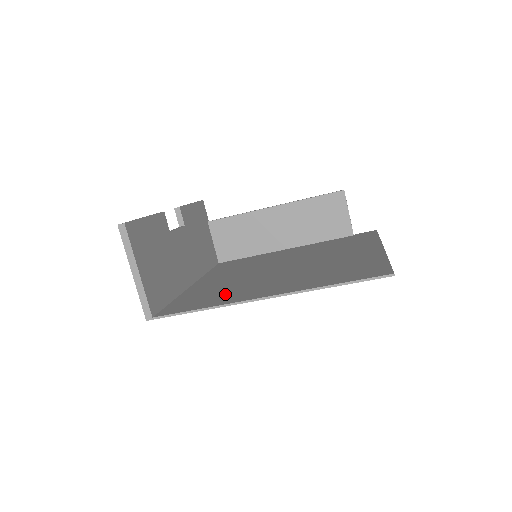
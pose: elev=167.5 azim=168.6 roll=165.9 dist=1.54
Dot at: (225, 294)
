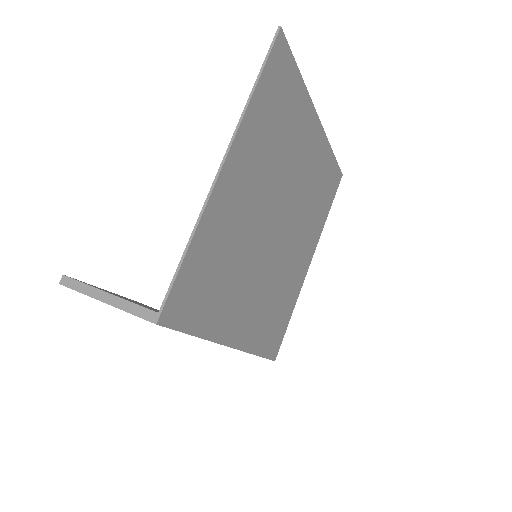
Dot at: (219, 241)
